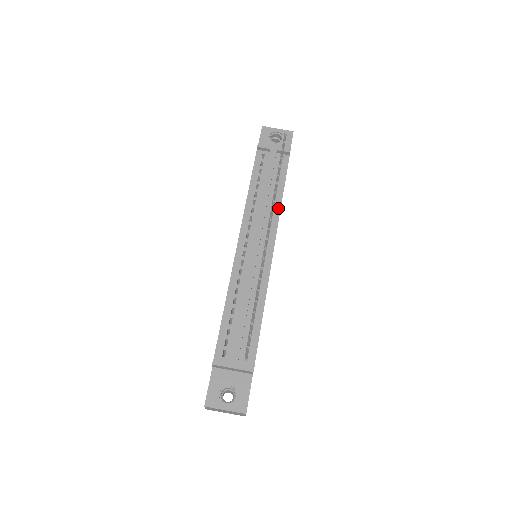
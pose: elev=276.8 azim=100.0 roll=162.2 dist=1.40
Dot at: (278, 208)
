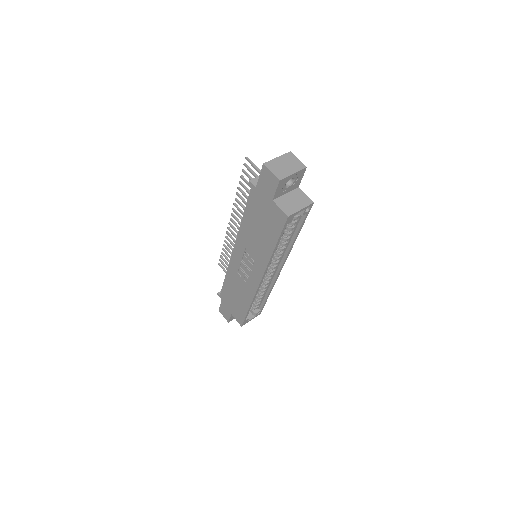
Dot at: occluded
